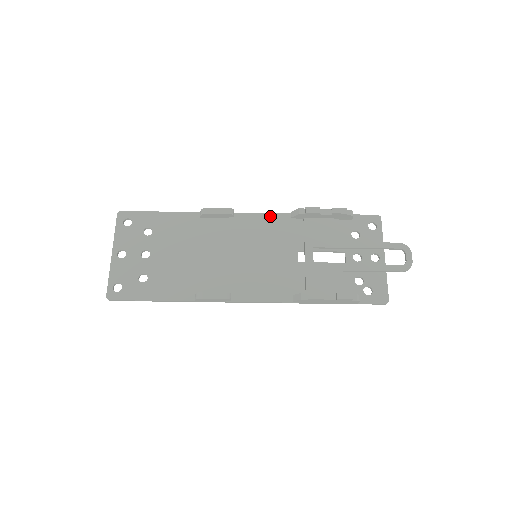
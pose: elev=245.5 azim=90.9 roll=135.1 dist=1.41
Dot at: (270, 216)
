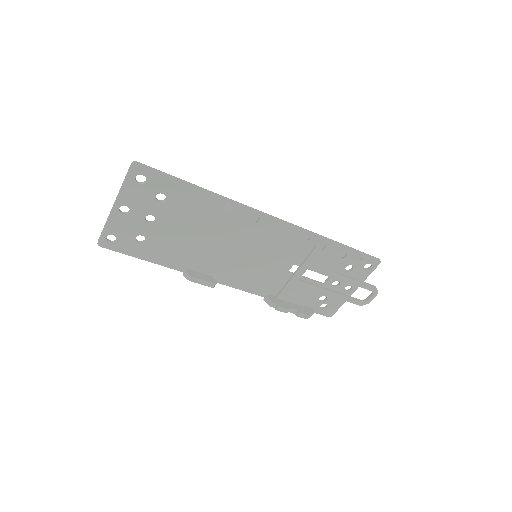
Dot at: (291, 228)
